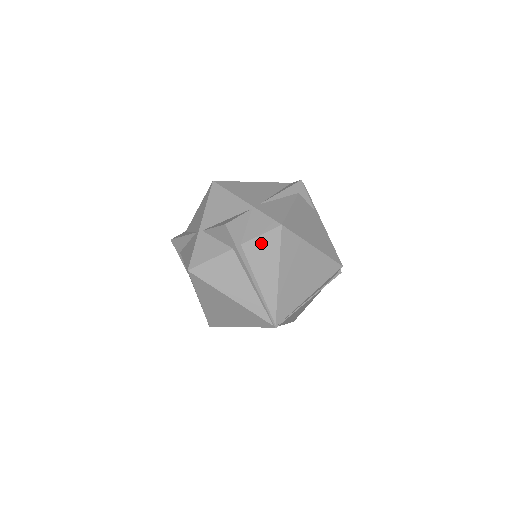
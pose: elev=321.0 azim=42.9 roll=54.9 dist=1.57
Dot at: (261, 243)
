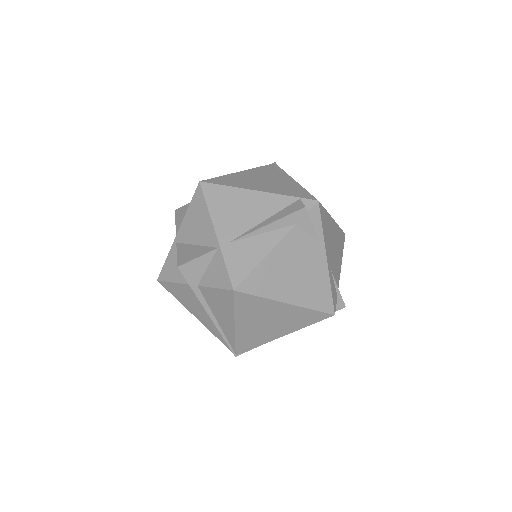
Dot at: (216, 294)
